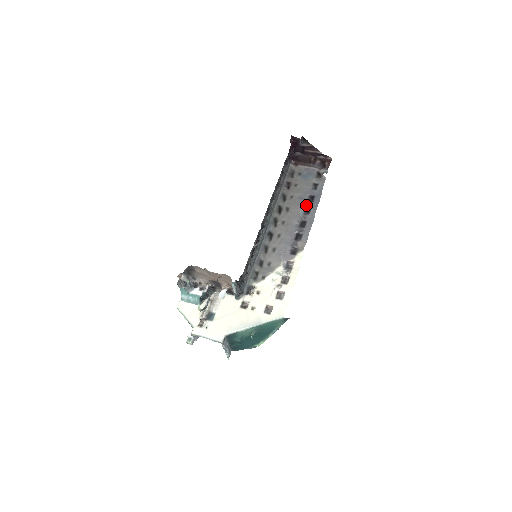
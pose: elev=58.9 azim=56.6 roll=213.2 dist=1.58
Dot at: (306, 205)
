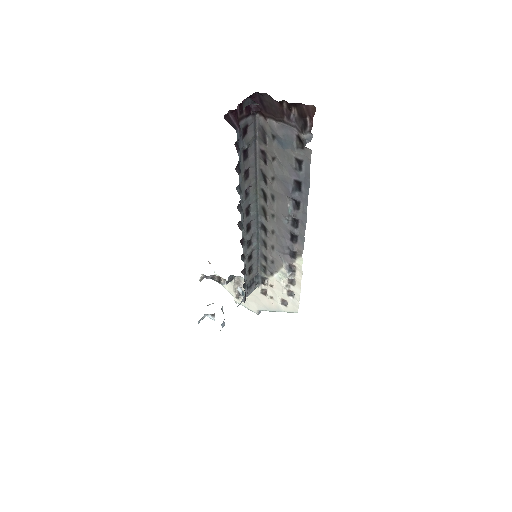
Dot at: (292, 198)
